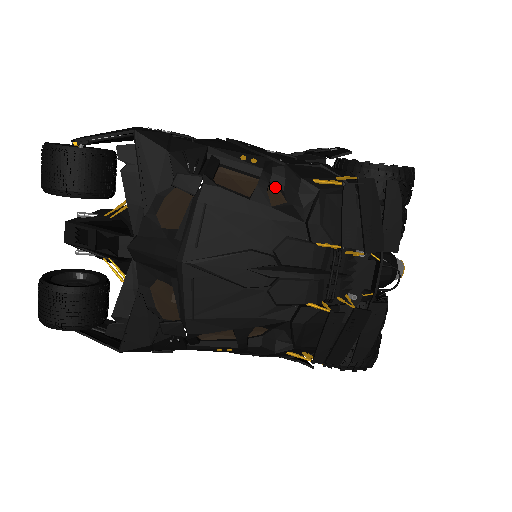
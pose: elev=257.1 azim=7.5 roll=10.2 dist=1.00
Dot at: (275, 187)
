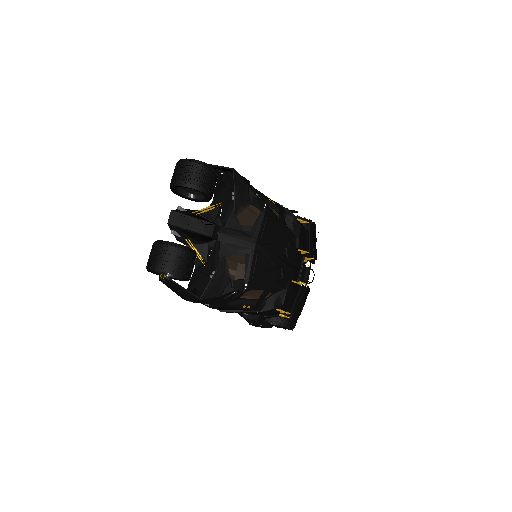
Dot at: occluded
